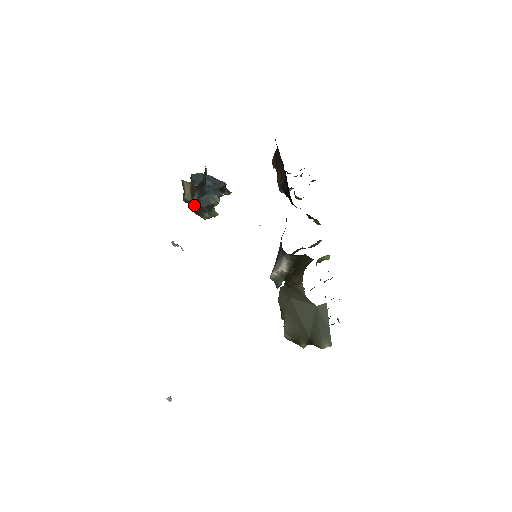
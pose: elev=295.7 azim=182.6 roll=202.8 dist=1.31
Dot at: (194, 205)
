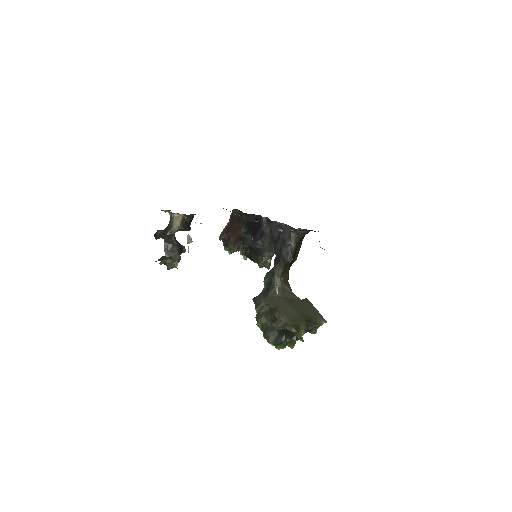
Dot at: (173, 241)
